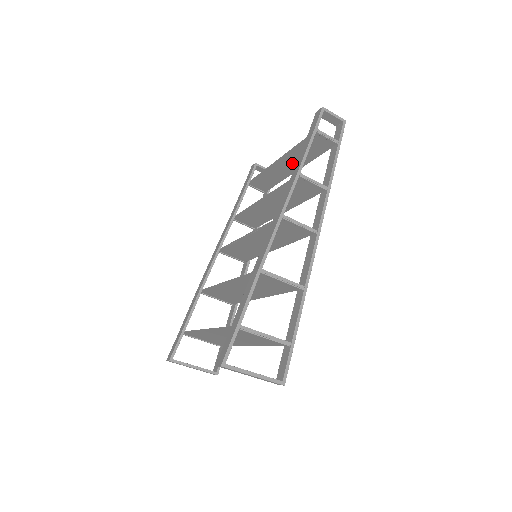
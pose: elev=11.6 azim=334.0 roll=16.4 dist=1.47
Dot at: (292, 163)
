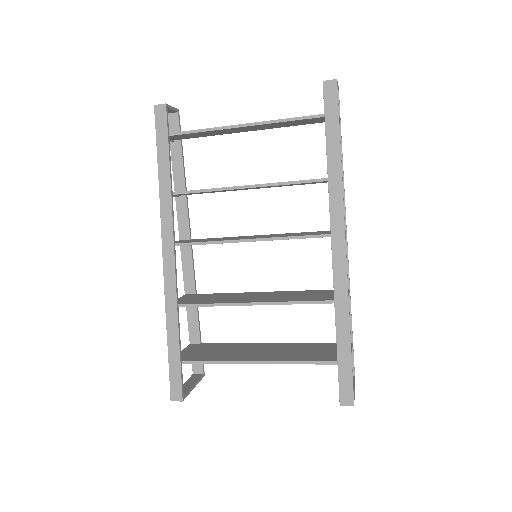
Dot at: (260, 127)
